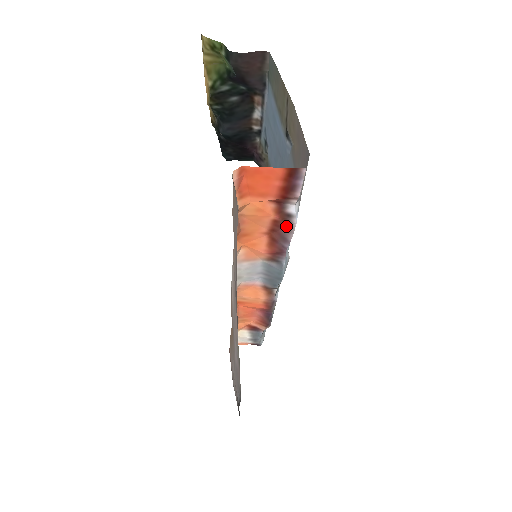
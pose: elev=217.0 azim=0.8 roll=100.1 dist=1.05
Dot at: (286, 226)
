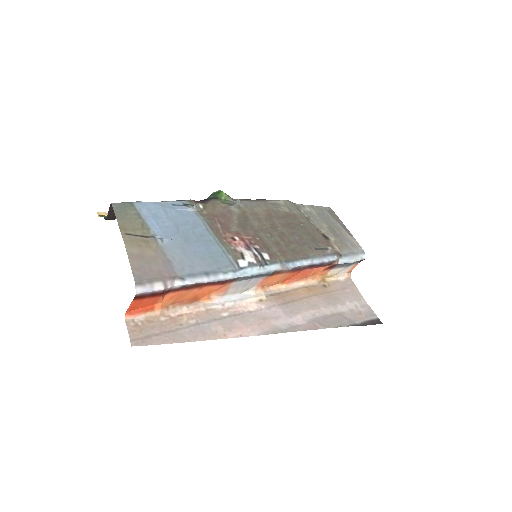
Dot at: (195, 285)
